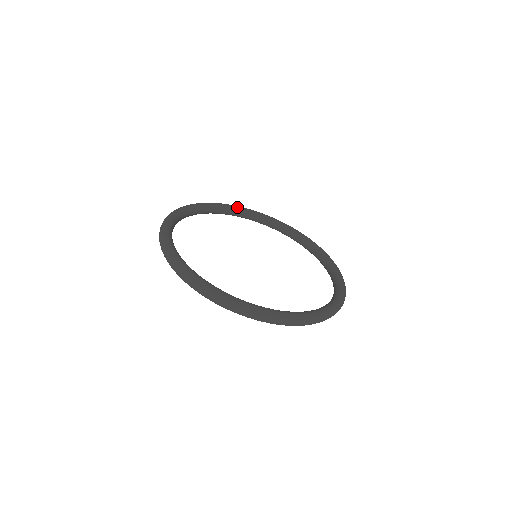
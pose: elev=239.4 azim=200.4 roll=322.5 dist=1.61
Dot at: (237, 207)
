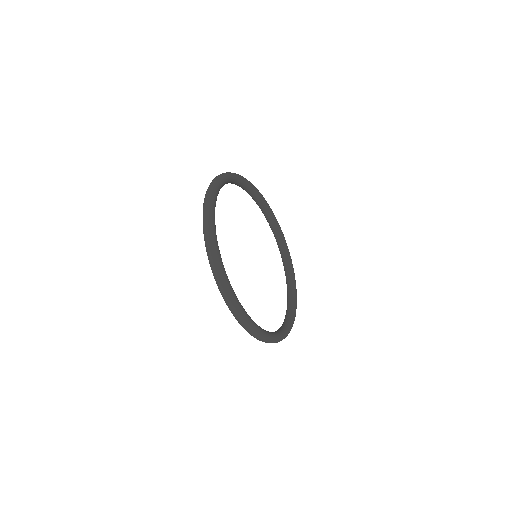
Dot at: (222, 184)
